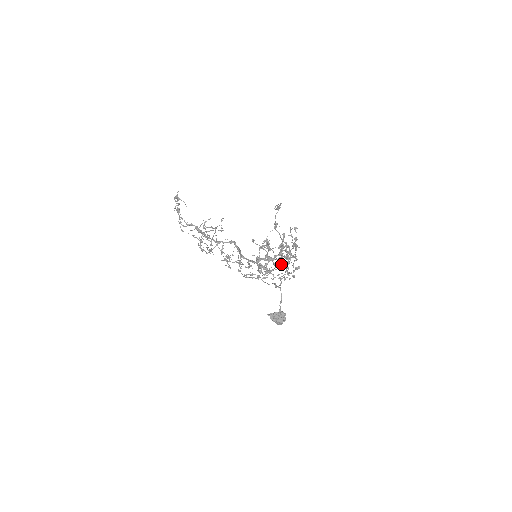
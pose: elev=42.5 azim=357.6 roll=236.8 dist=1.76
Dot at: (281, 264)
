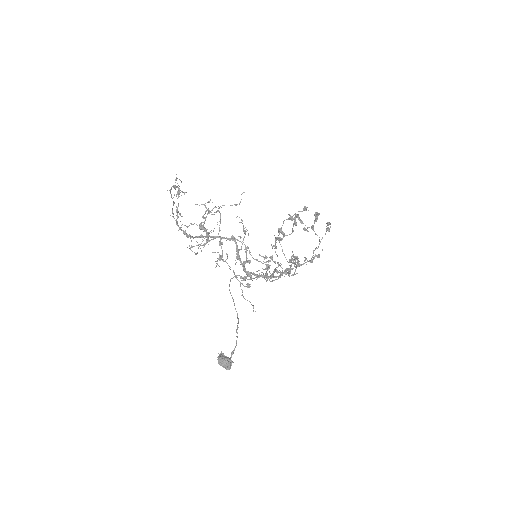
Dot at: (274, 280)
